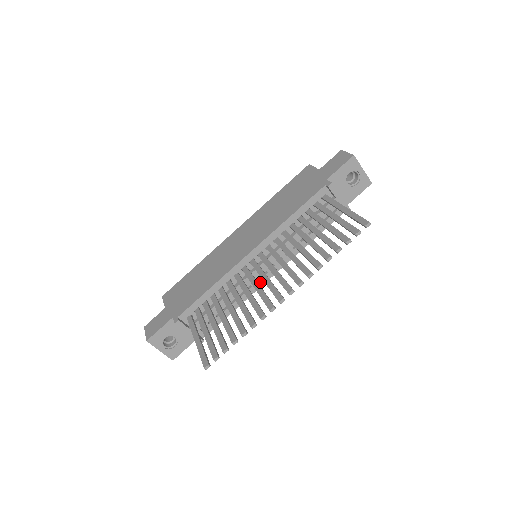
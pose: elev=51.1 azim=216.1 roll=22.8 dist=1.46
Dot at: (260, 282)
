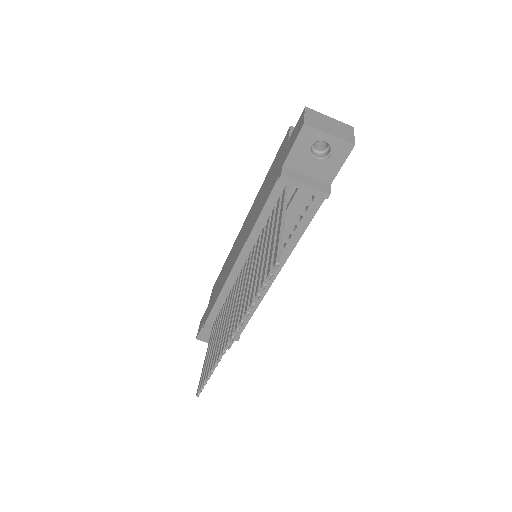
Dot at: occluded
